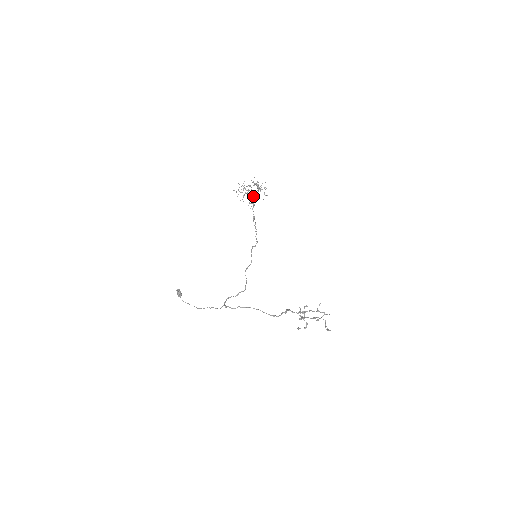
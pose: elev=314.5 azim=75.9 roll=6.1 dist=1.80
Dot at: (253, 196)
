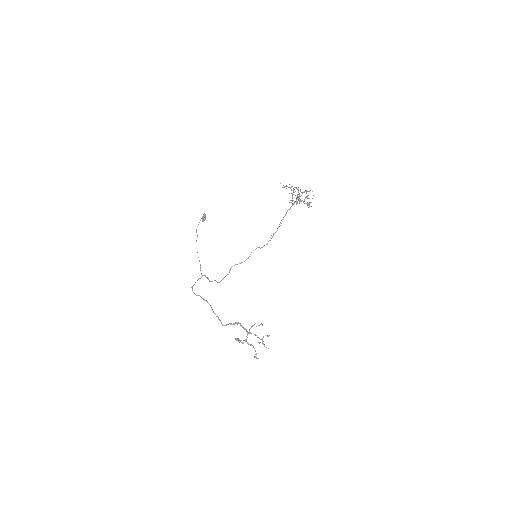
Dot at: occluded
